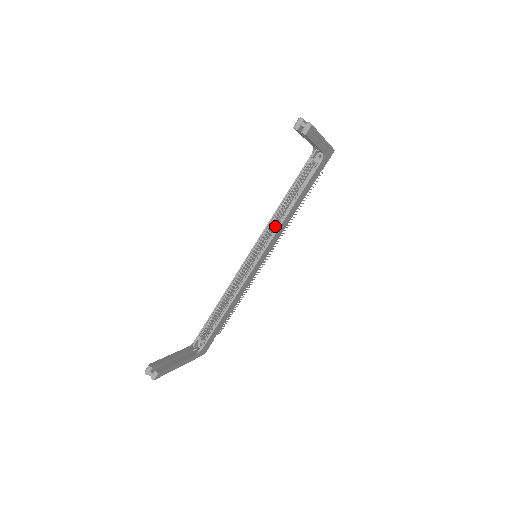
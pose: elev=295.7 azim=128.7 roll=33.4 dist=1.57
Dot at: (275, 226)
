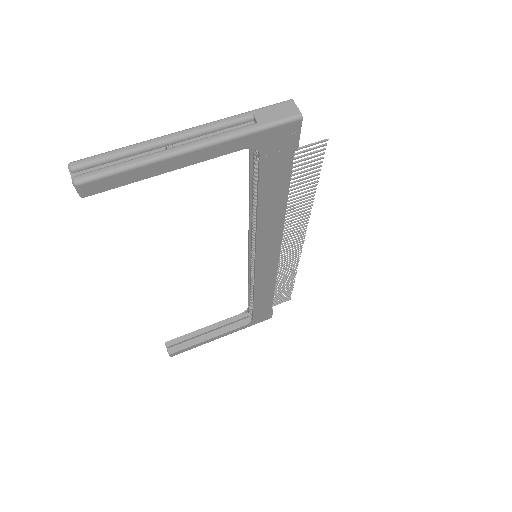
Dot at: occluded
